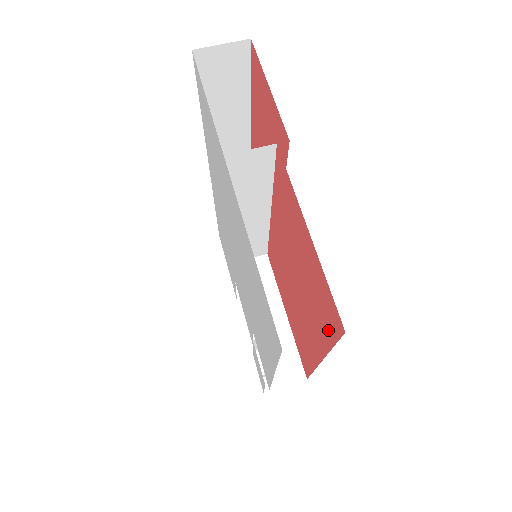
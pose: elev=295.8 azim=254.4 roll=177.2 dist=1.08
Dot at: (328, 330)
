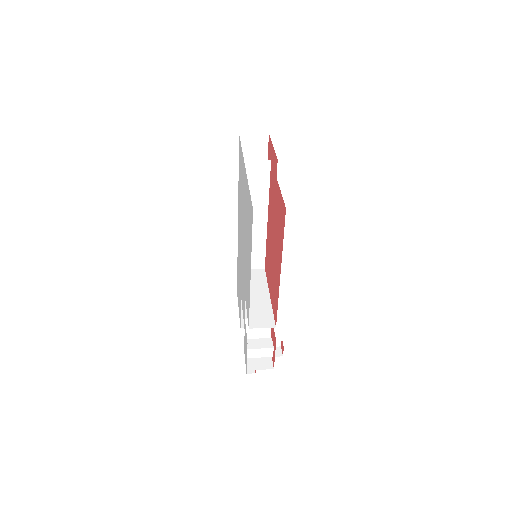
Dot at: (282, 231)
